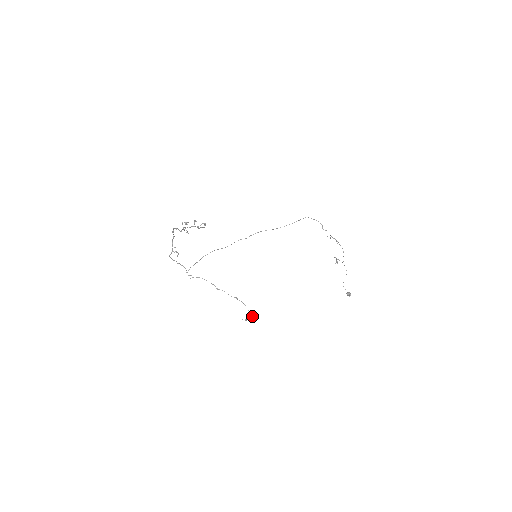
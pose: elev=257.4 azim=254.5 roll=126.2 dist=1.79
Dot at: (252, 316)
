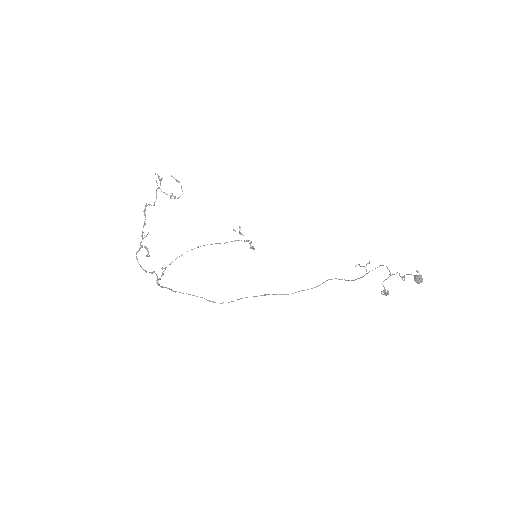
Dot at: (253, 247)
